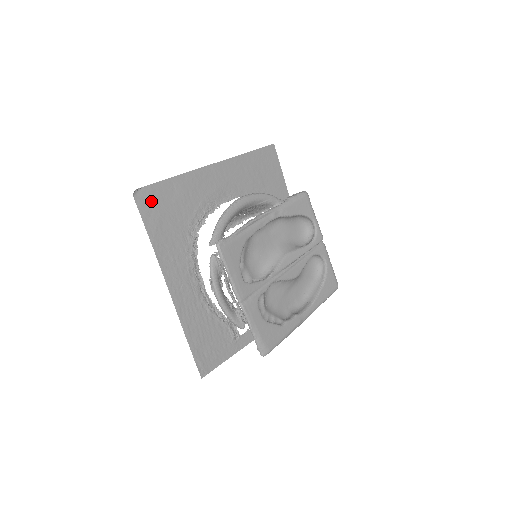
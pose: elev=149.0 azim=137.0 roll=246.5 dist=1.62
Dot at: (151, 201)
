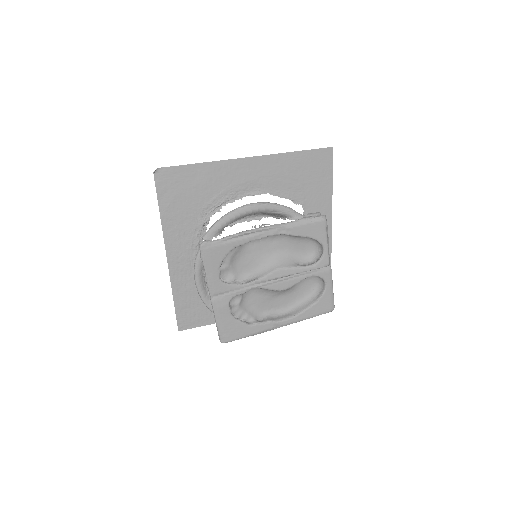
Dot at: (170, 181)
